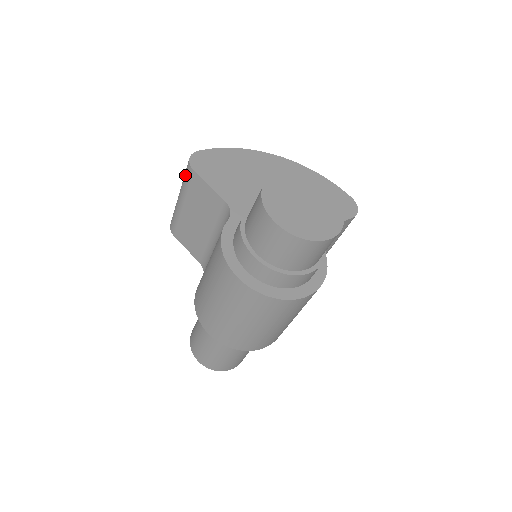
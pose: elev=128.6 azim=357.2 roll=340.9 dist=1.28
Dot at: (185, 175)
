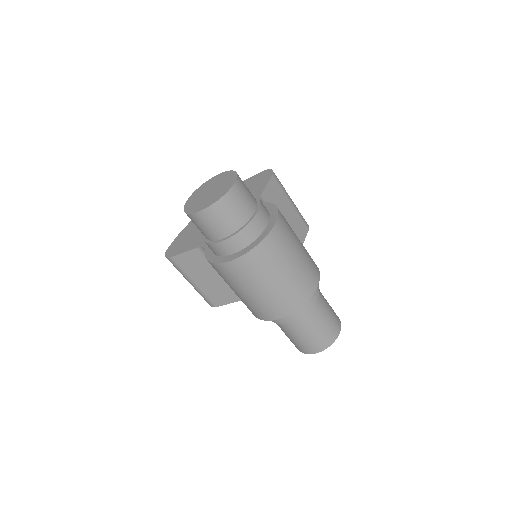
Dot at: occluded
